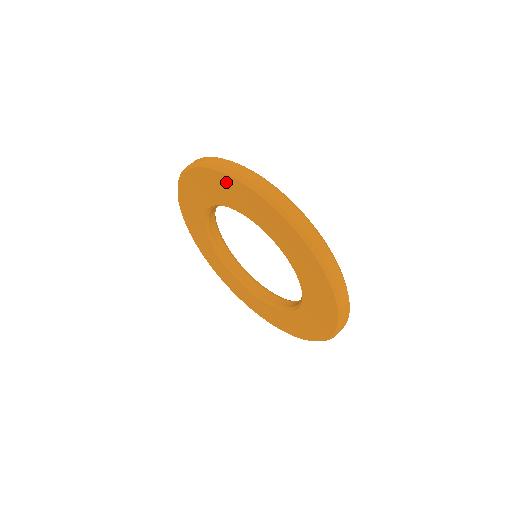
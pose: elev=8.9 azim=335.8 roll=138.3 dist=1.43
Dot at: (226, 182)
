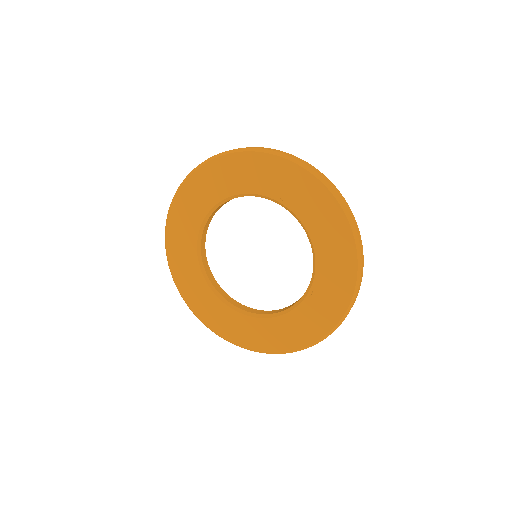
Dot at: (214, 169)
